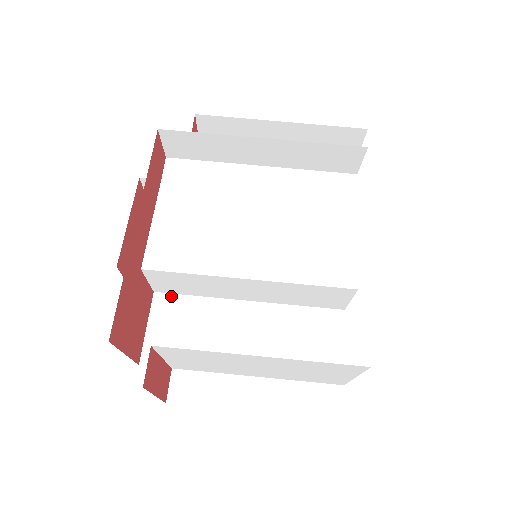
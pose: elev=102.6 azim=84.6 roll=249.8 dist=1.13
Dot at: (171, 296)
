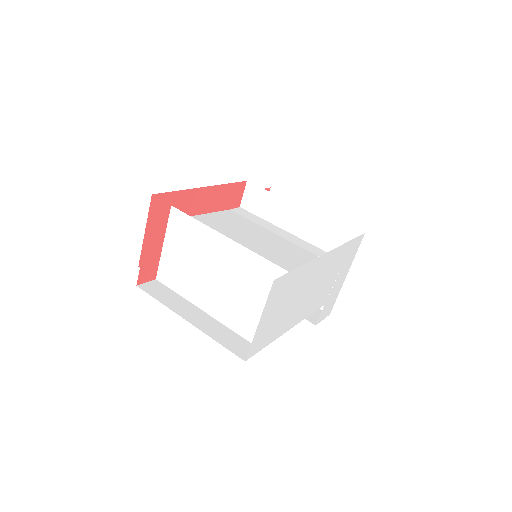
Dot at: occluded
